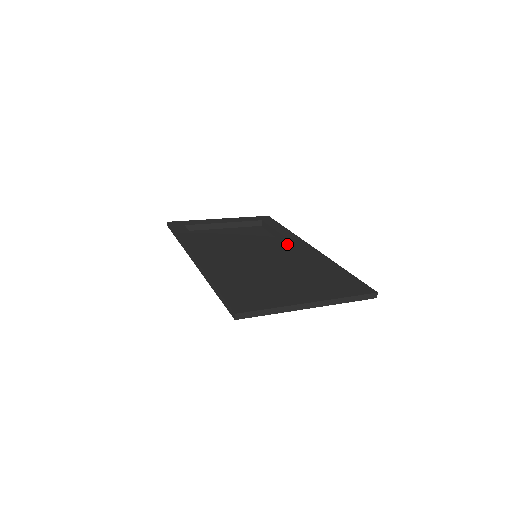
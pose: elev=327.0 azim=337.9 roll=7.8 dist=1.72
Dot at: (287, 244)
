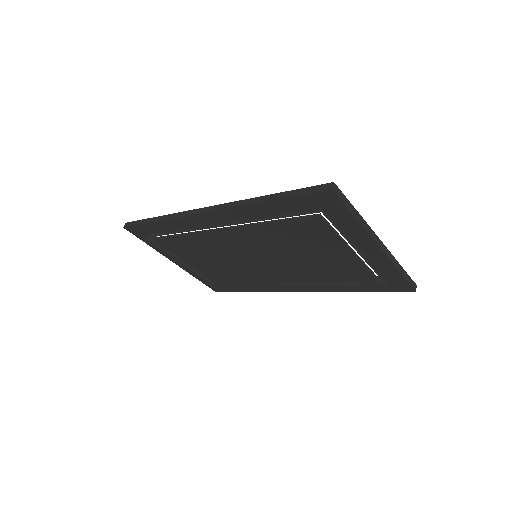
Dot at: (266, 284)
